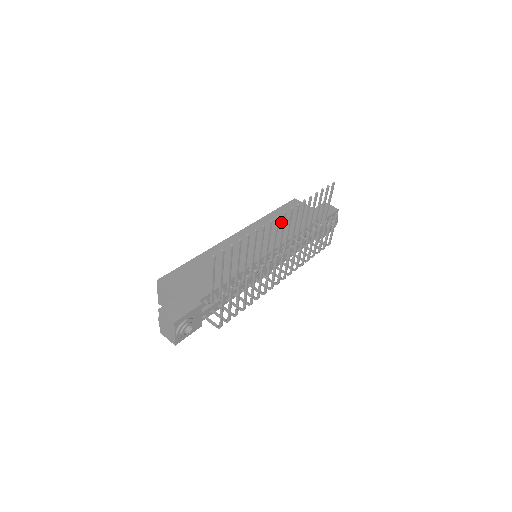
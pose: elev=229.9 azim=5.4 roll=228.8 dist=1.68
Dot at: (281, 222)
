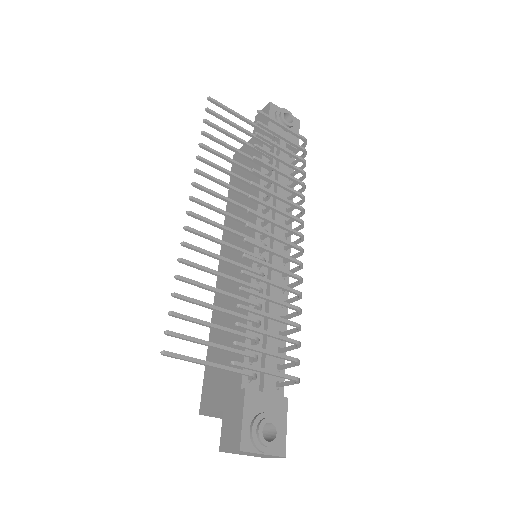
Dot at: occluded
